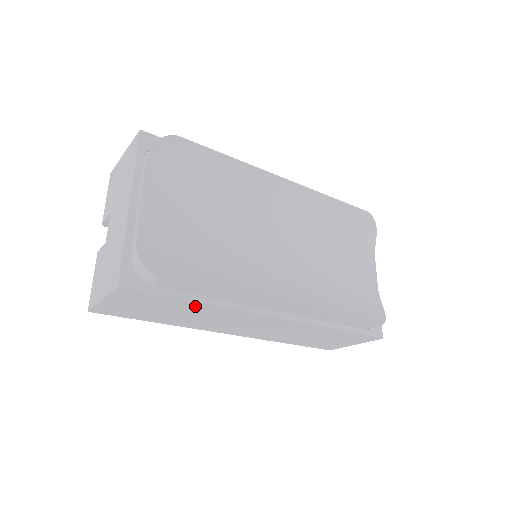
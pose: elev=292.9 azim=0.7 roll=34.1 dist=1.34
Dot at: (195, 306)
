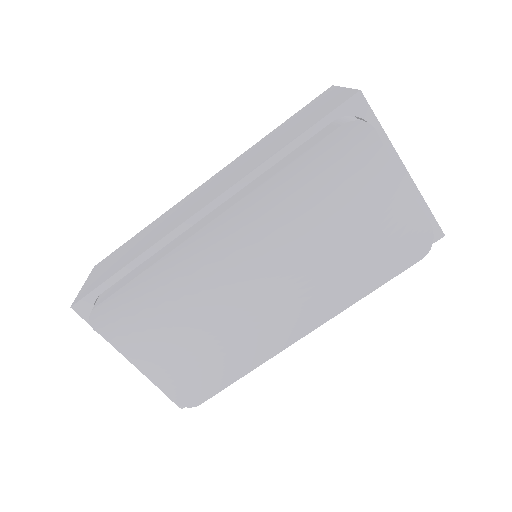
Dot at: occluded
